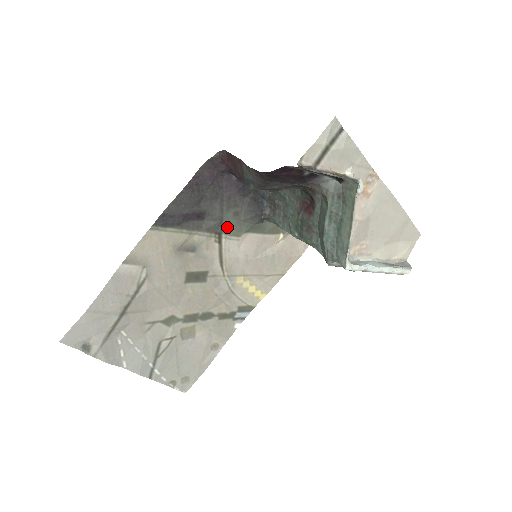
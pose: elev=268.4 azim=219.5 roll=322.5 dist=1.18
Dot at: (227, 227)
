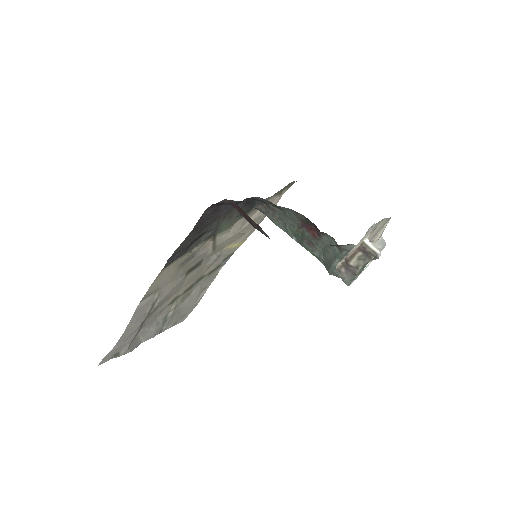
Dot at: (221, 228)
